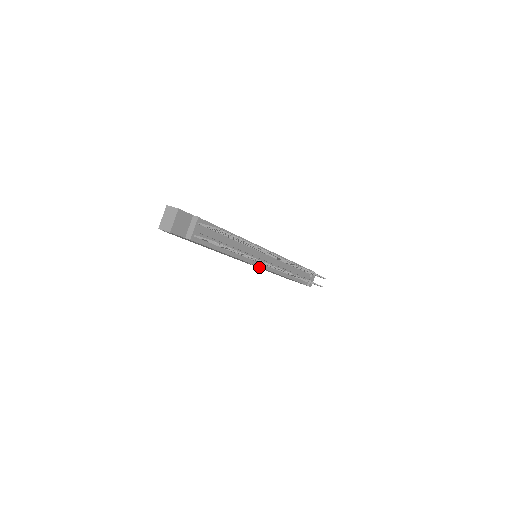
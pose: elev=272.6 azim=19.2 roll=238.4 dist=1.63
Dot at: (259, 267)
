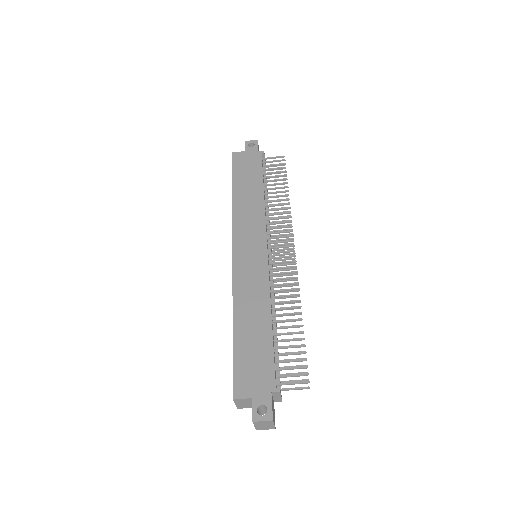
Dot at: occluded
